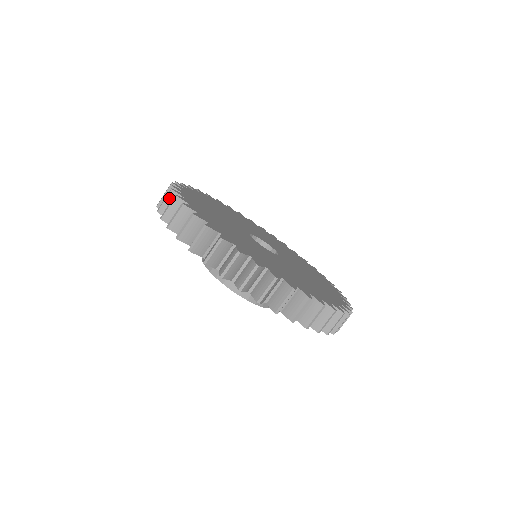
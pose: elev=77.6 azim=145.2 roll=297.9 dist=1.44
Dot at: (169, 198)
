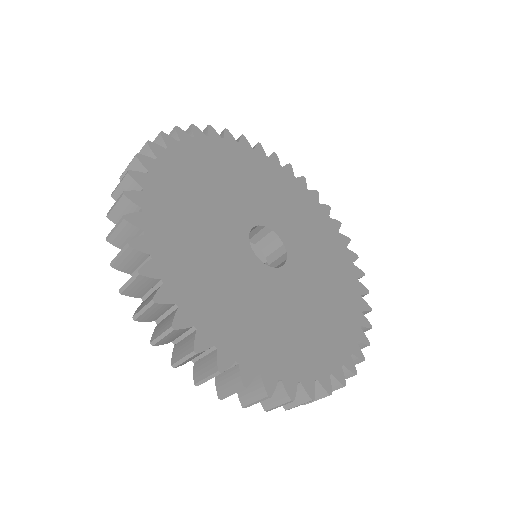
Dot at: (127, 255)
